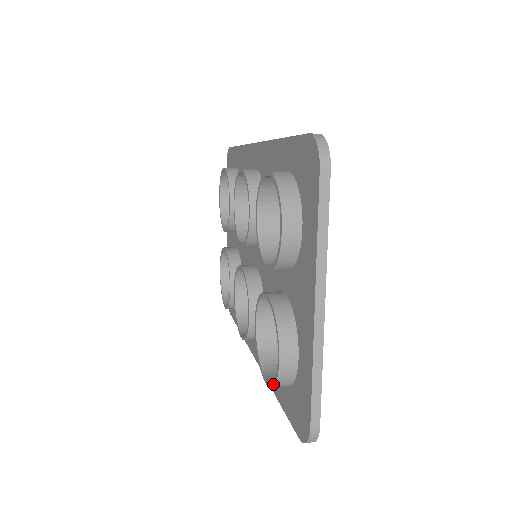
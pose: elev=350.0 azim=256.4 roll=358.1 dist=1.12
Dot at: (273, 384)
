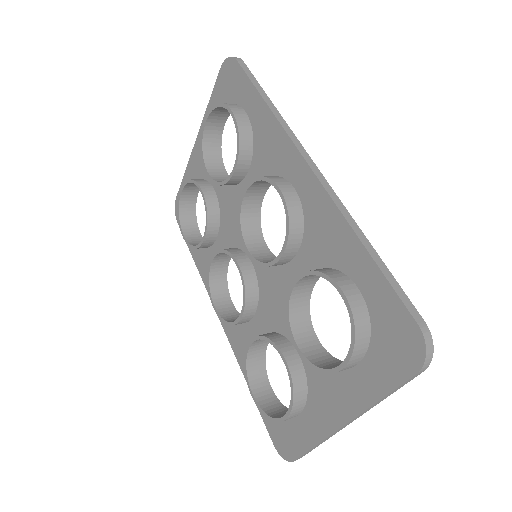
Dot at: (266, 416)
